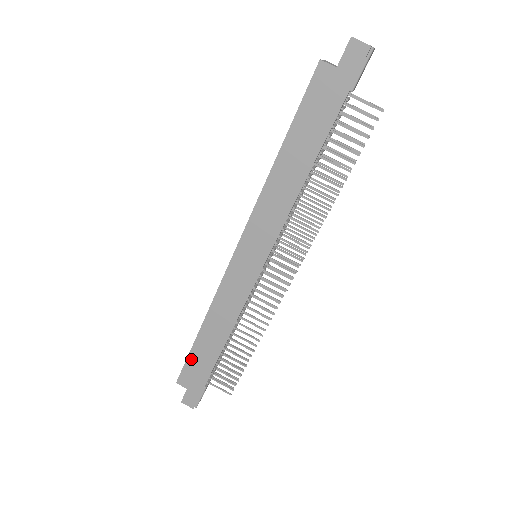
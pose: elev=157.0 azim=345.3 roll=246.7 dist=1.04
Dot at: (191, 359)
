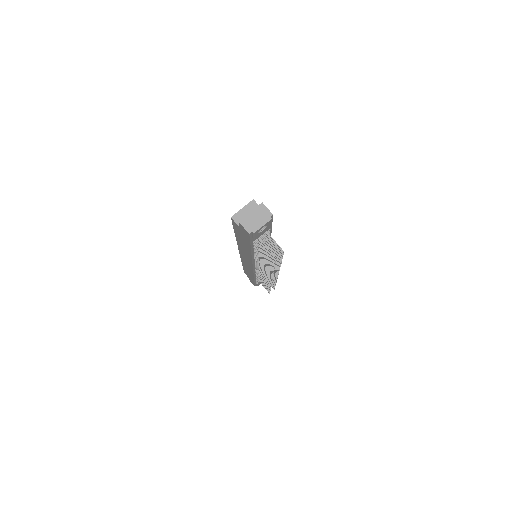
Dot at: (245, 271)
